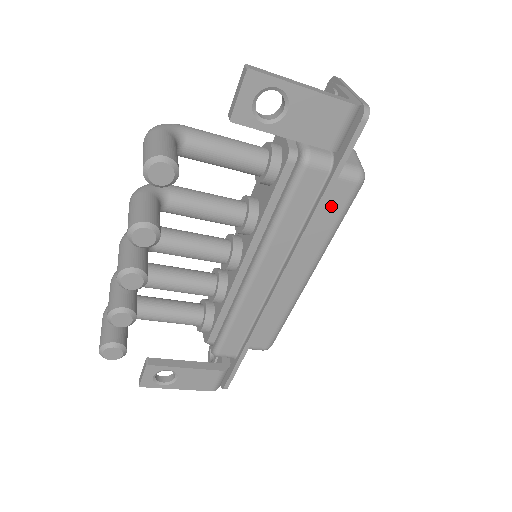
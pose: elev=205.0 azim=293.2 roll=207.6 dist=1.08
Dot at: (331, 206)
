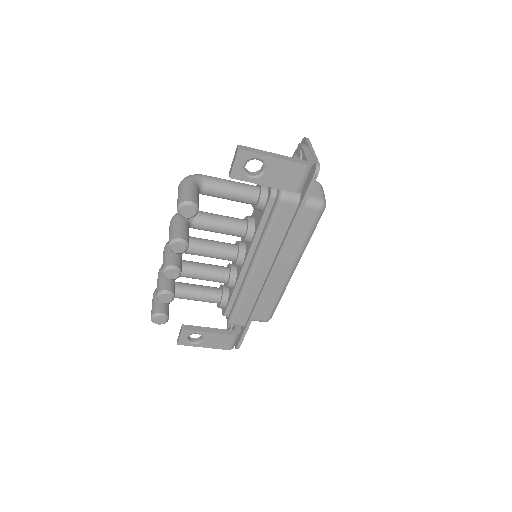
Dot at: (303, 224)
